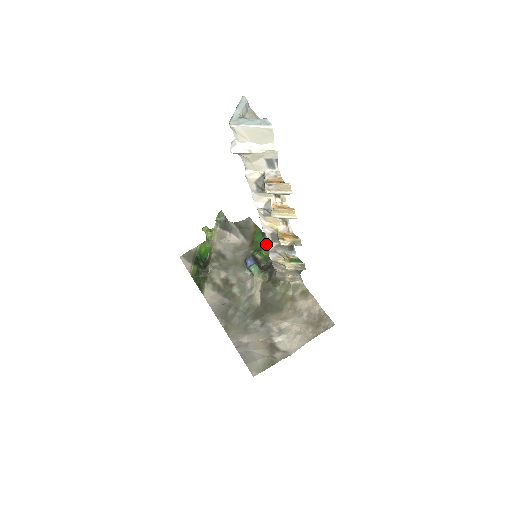
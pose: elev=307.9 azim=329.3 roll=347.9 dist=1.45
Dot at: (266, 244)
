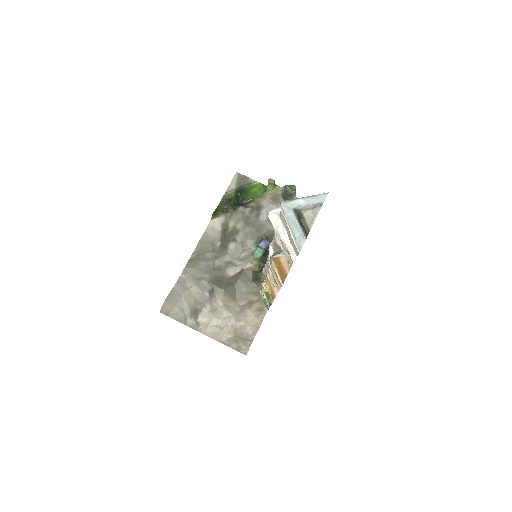
Dot at: occluded
